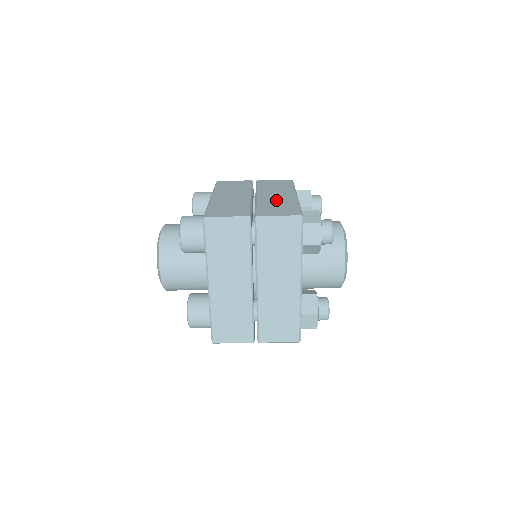
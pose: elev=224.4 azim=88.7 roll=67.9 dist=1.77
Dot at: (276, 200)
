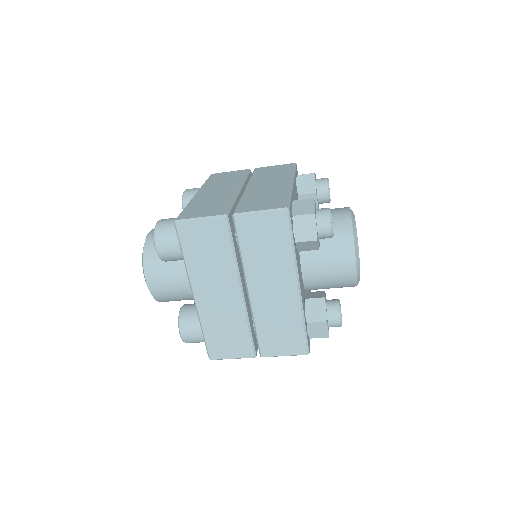
Dot at: (265, 190)
